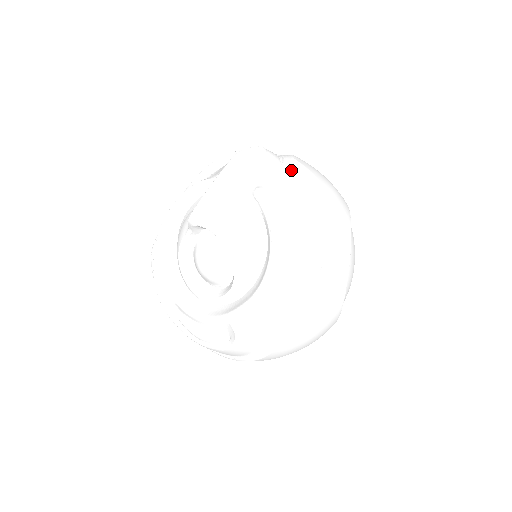
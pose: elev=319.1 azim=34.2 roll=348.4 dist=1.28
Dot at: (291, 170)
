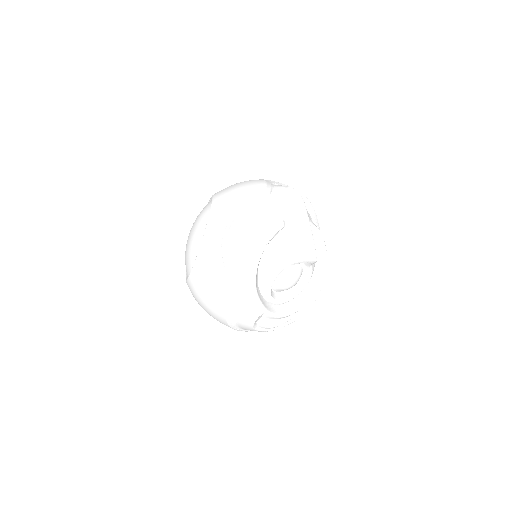
Dot at: (305, 204)
